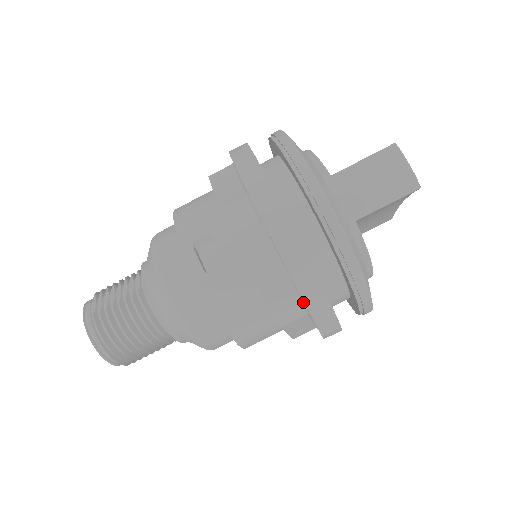
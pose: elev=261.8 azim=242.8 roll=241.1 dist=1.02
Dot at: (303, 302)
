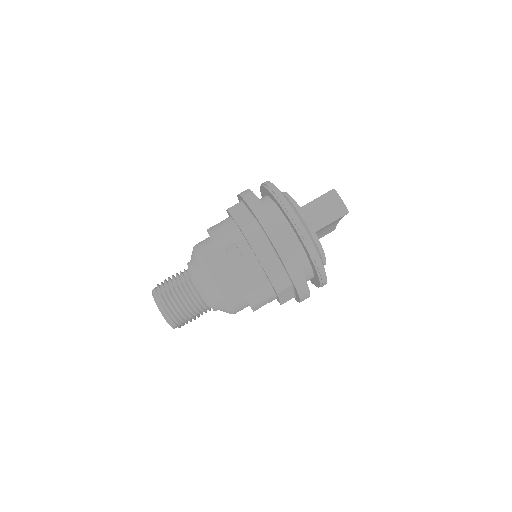
Dot at: (289, 278)
